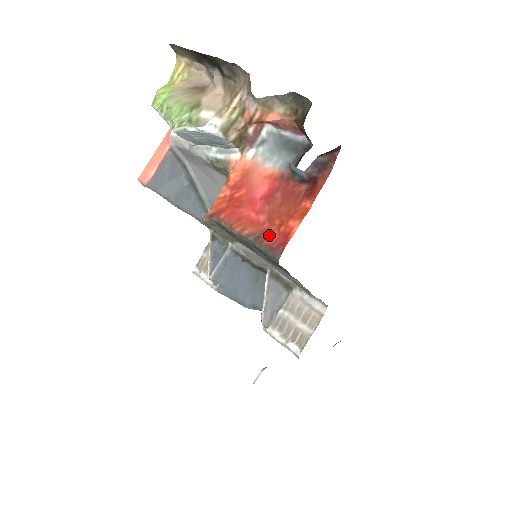
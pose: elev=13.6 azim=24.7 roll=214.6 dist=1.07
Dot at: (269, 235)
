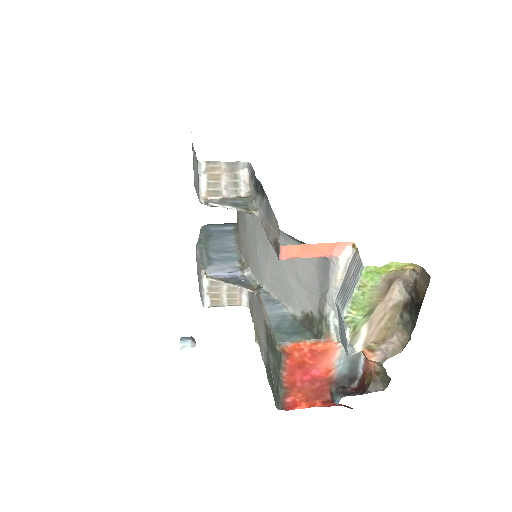
Dot at: (290, 397)
